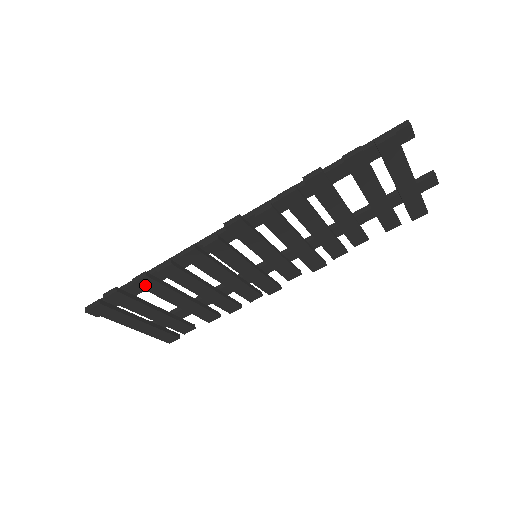
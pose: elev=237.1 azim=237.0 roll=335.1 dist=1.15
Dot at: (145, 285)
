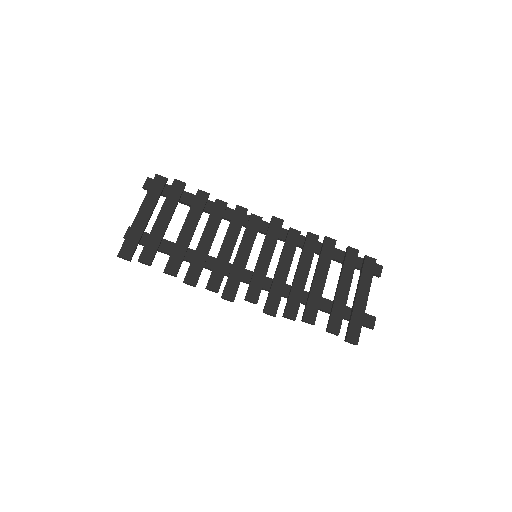
Dot at: (199, 198)
